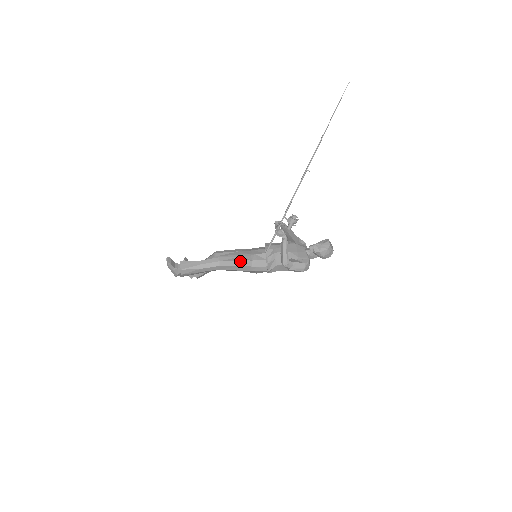
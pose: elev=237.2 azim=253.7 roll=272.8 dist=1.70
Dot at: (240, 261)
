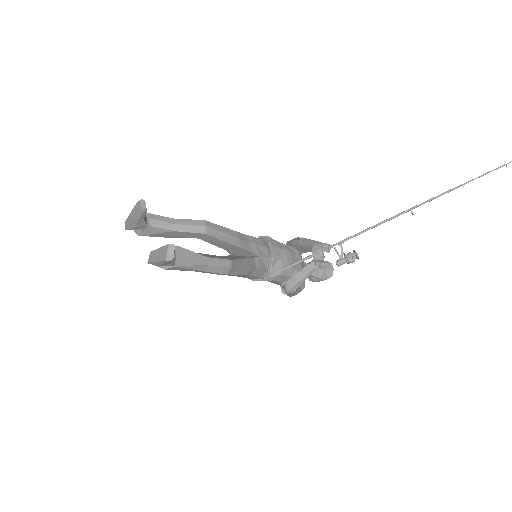
Dot at: (247, 268)
